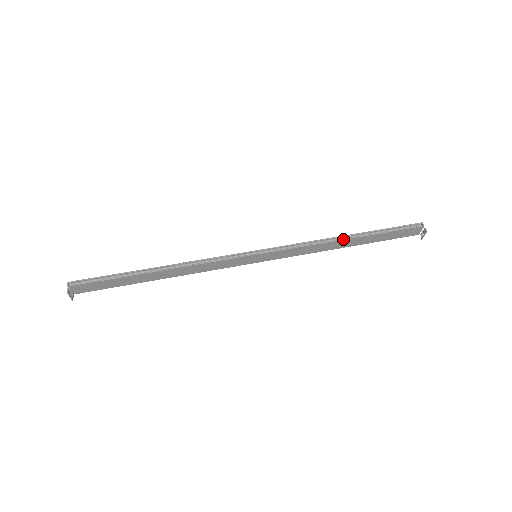
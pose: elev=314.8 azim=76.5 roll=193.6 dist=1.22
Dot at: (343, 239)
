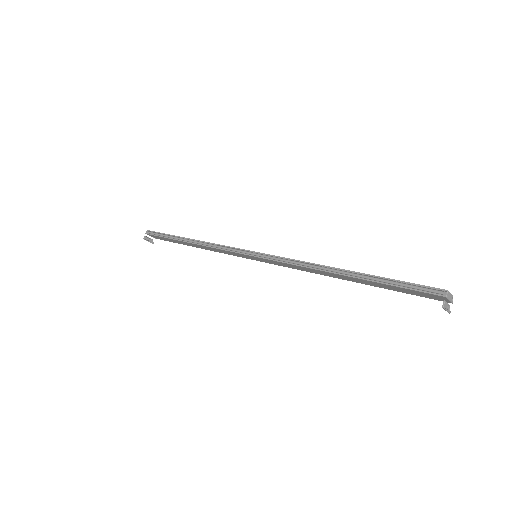
Dot at: (332, 272)
